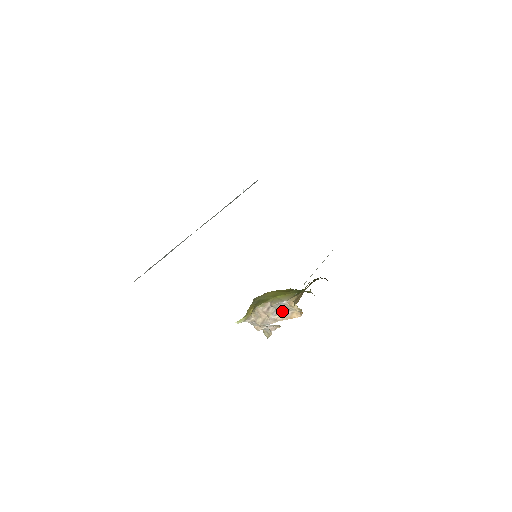
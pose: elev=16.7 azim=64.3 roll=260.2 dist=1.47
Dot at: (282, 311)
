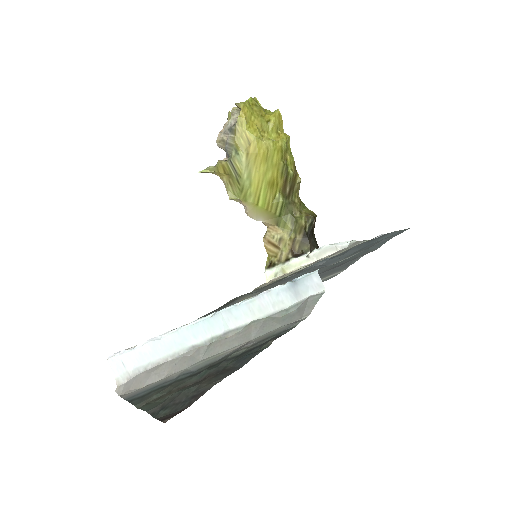
Dot at: occluded
